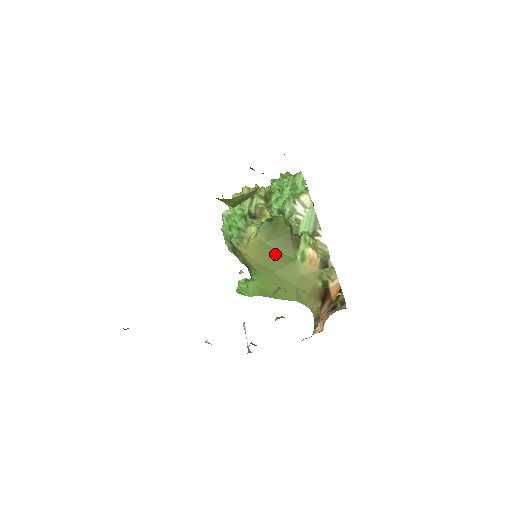
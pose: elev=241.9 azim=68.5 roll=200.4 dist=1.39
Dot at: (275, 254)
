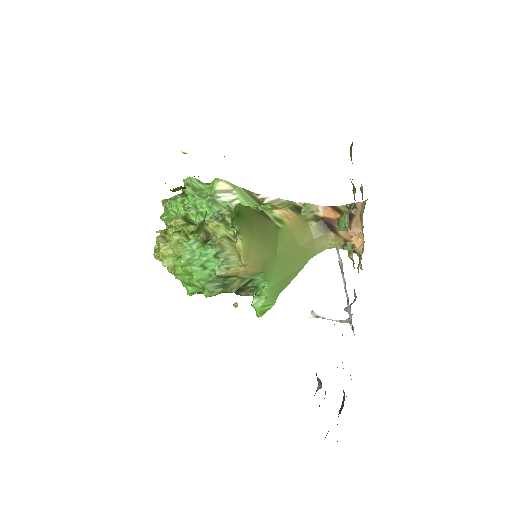
Dot at: (265, 239)
